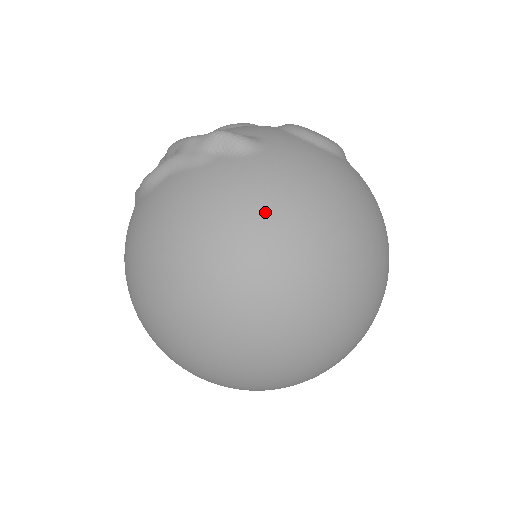
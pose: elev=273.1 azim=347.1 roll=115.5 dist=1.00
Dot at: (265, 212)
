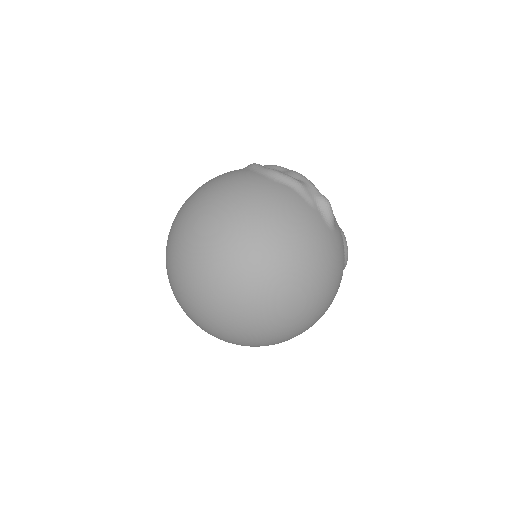
Dot at: (312, 256)
